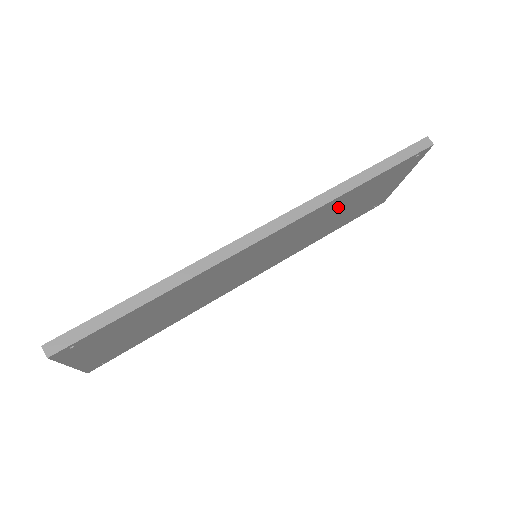
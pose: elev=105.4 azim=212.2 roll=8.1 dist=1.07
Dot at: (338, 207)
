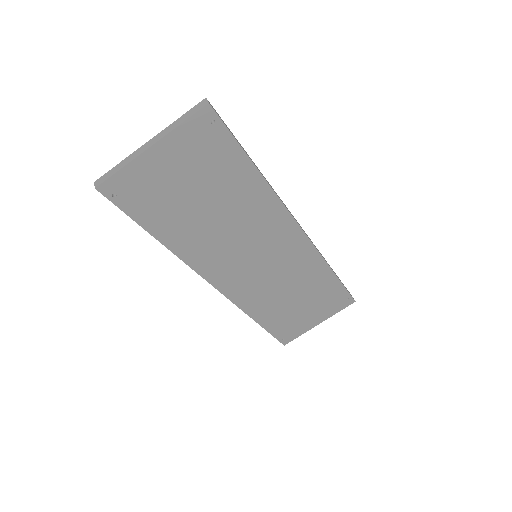
Dot at: (308, 280)
